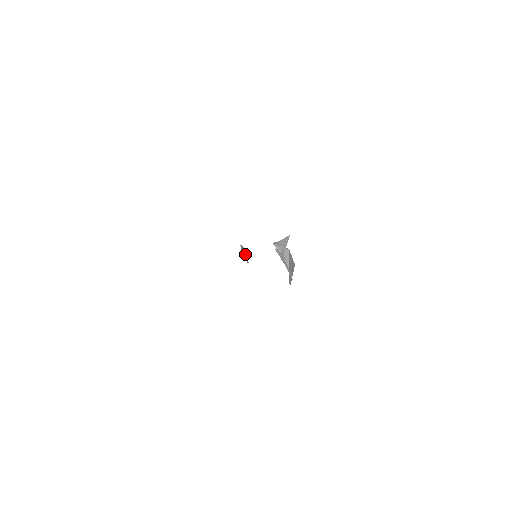
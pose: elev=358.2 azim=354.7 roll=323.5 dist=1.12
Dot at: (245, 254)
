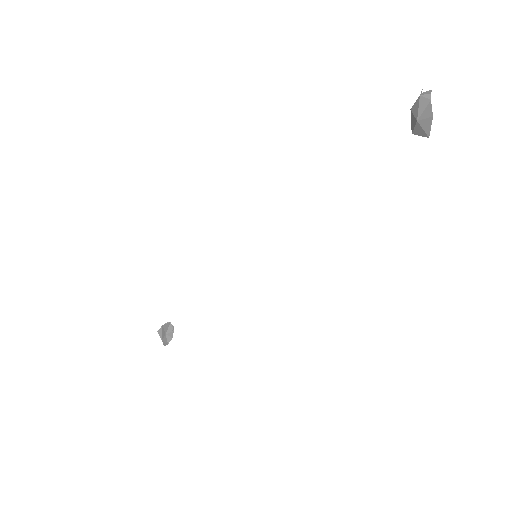
Dot at: (170, 330)
